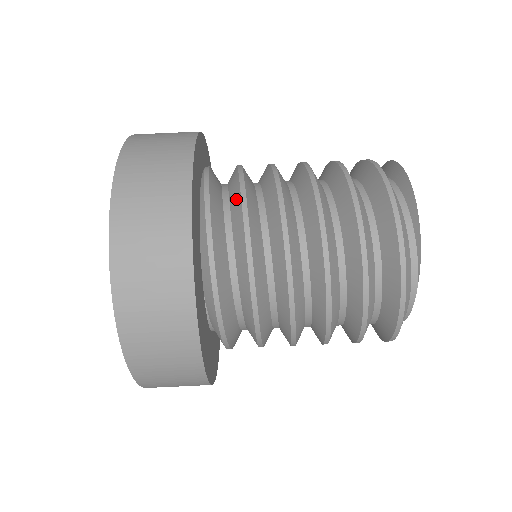
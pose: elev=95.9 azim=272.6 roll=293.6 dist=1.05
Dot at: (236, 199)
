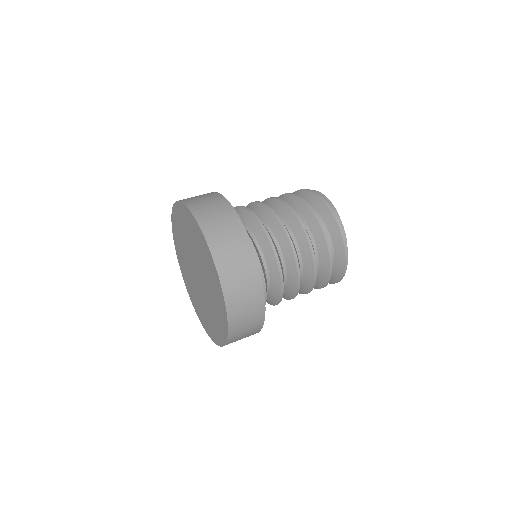
Dot at: (238, 211)
